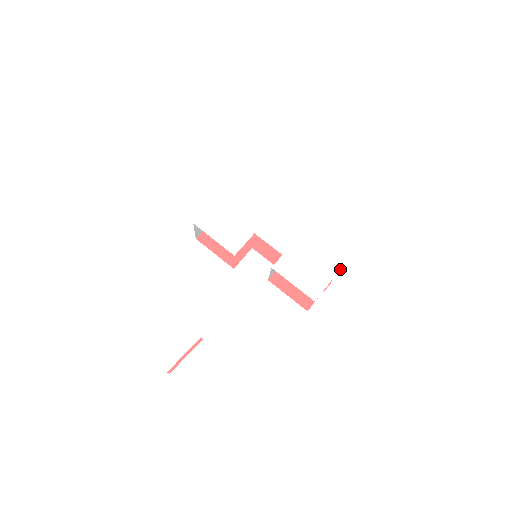
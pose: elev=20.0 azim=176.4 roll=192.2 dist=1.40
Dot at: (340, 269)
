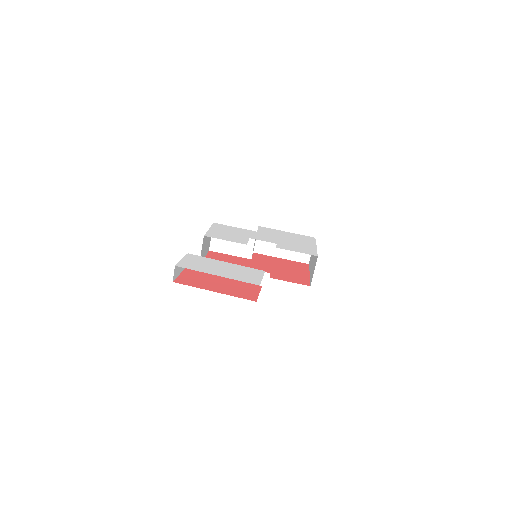
Dot at: (316, 247)
